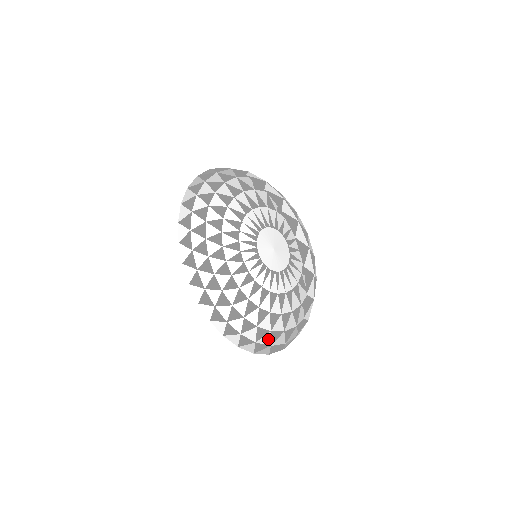
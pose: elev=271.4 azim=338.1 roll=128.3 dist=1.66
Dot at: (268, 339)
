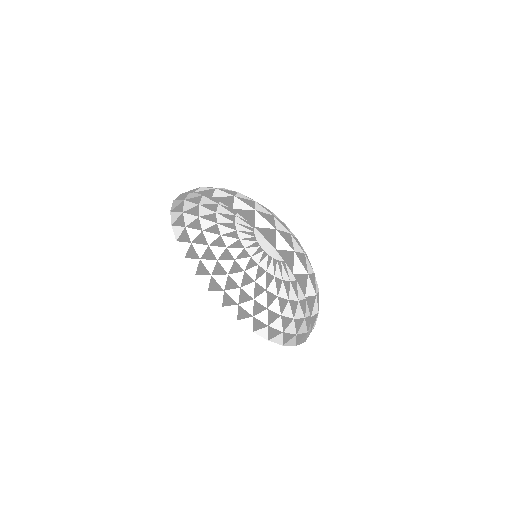
Dot at: (280, 324)
